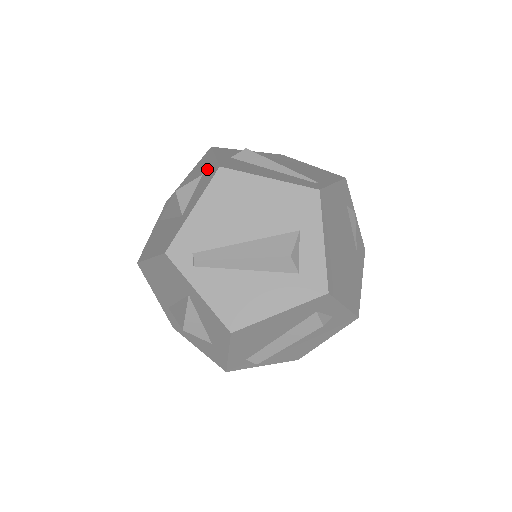
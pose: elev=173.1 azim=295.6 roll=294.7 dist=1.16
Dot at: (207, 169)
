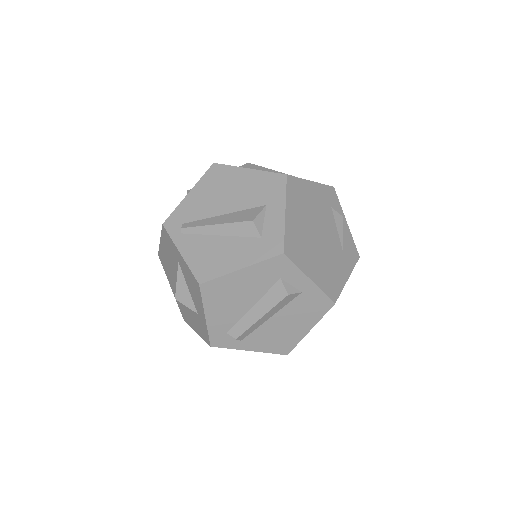
Dot at: occluded
